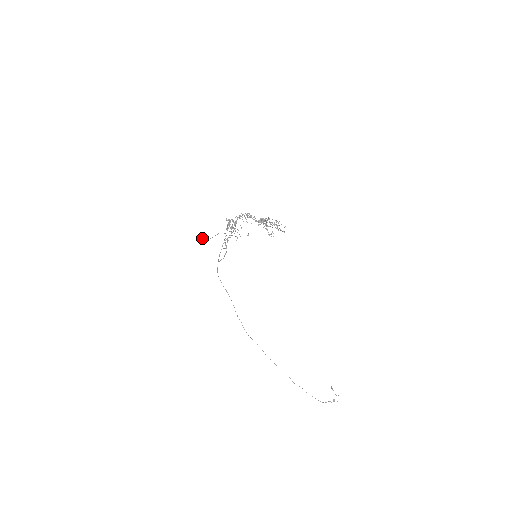
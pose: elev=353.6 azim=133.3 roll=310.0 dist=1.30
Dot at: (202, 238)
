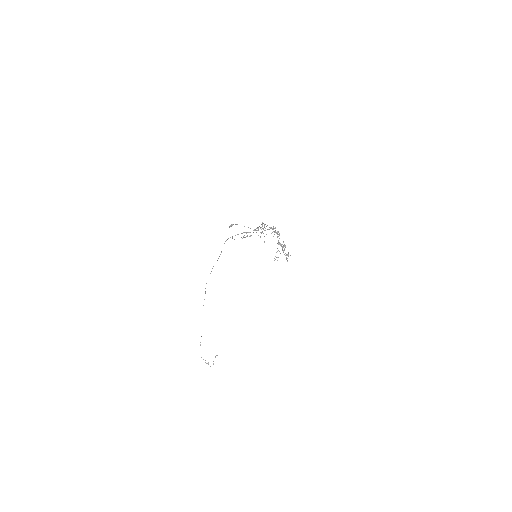
Dot at: (231, 225)
